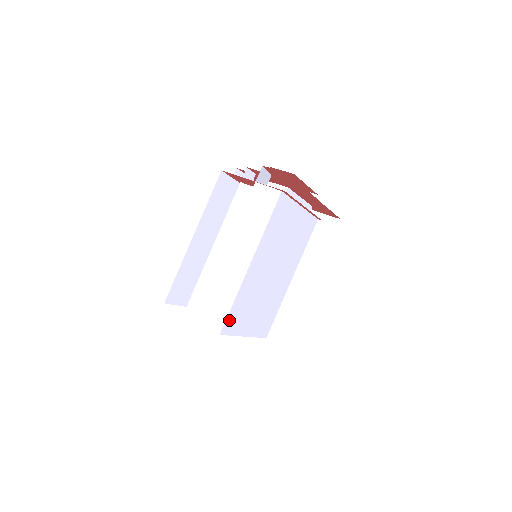
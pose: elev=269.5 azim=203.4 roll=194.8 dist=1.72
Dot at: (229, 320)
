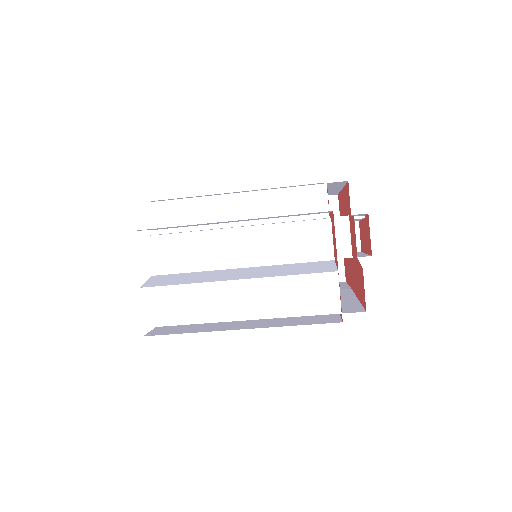
Dot at: occluded
